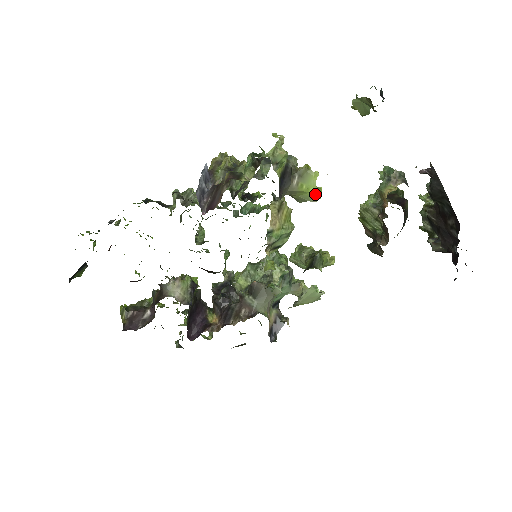
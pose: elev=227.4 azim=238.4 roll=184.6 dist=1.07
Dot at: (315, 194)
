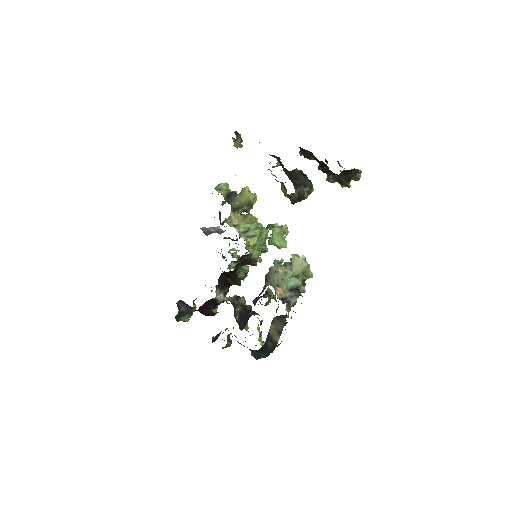
Dot at: (250, 196)
